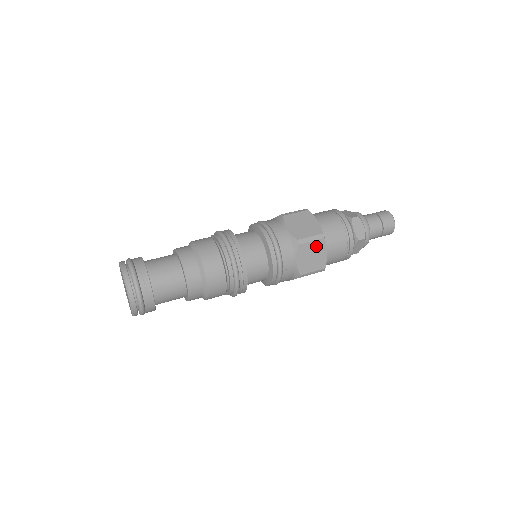
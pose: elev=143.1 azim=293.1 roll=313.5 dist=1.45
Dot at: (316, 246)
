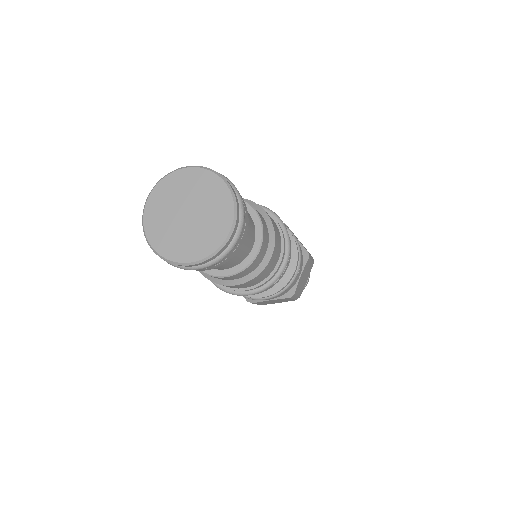
Dot at: (293, 233)
